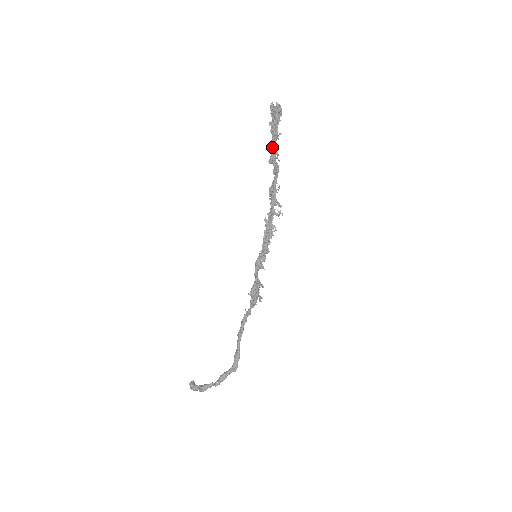
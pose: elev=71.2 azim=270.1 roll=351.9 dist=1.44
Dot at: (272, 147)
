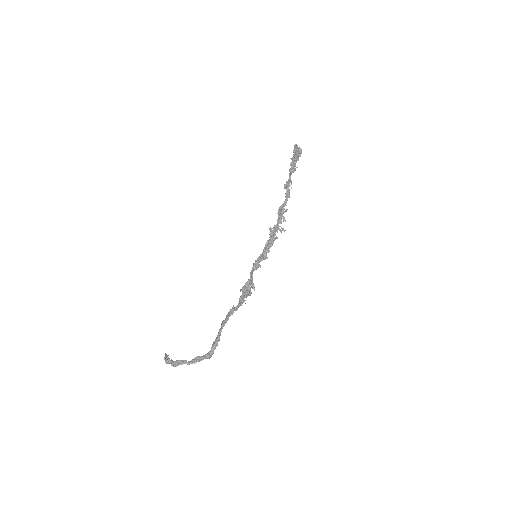
Dot at: (289, 176)
